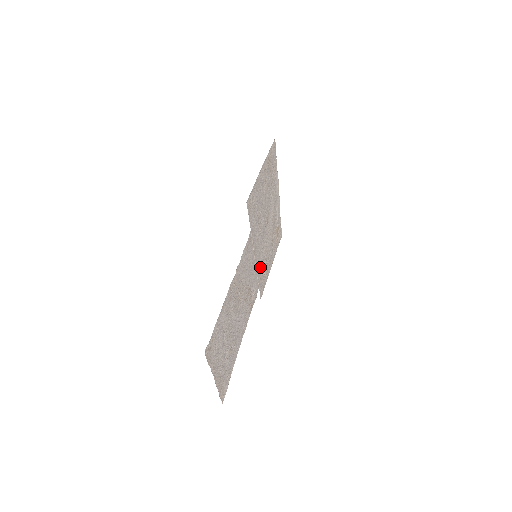
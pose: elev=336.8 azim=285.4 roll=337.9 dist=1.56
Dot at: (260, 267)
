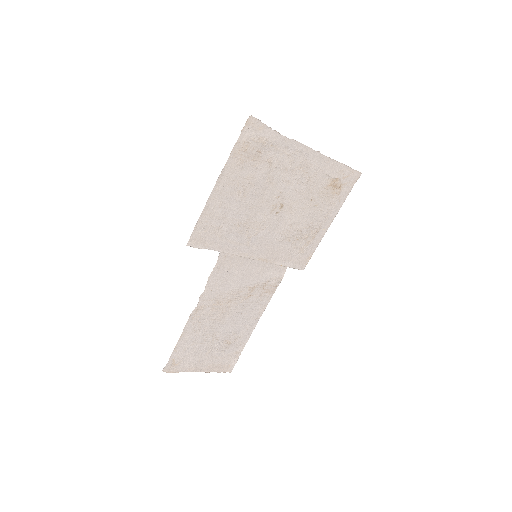
Dot at: (282, 251)
